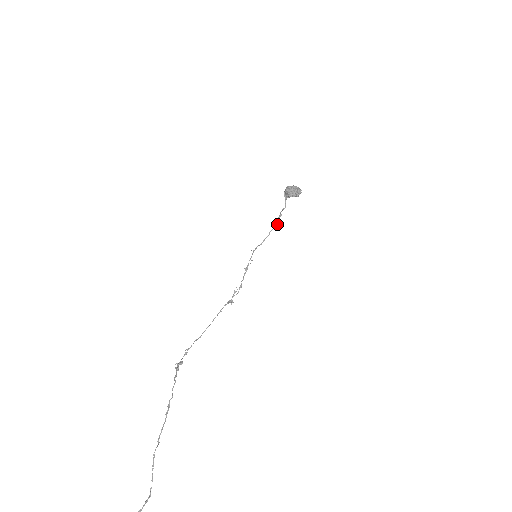
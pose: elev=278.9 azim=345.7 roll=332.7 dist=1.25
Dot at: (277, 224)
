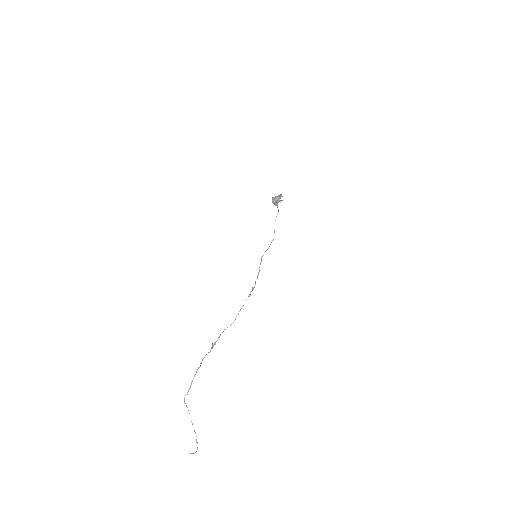
Dot at: occluded
